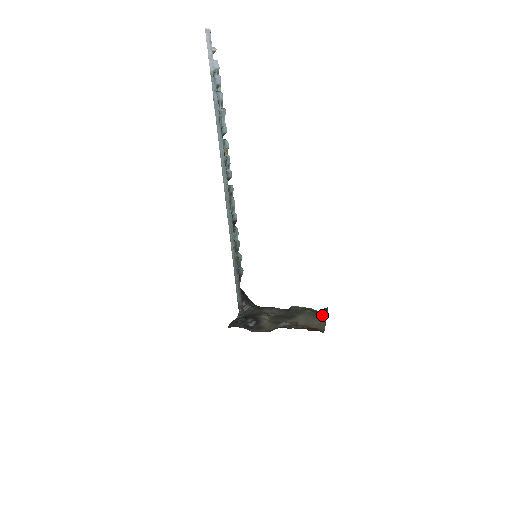
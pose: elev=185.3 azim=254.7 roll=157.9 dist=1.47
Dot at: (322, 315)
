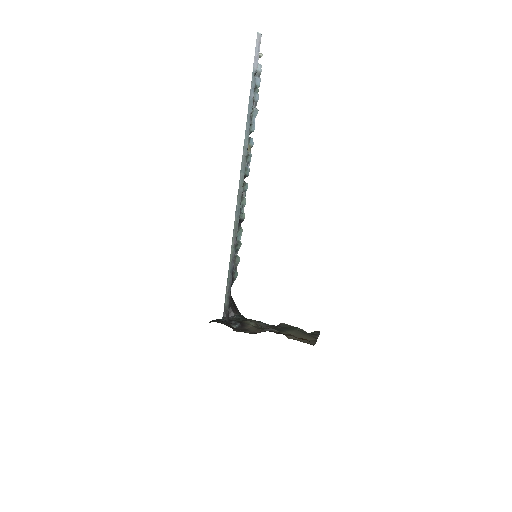
Dot at: (313, 335)
